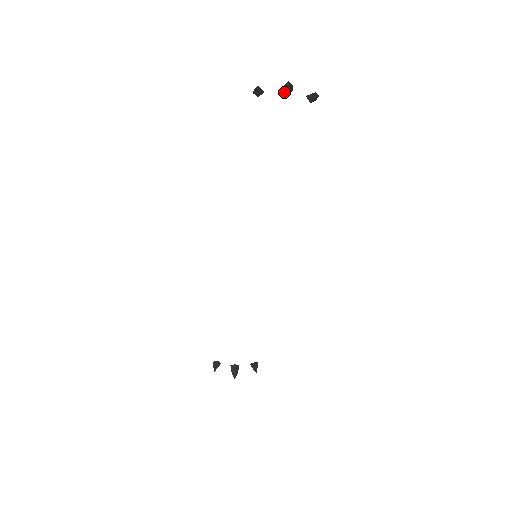
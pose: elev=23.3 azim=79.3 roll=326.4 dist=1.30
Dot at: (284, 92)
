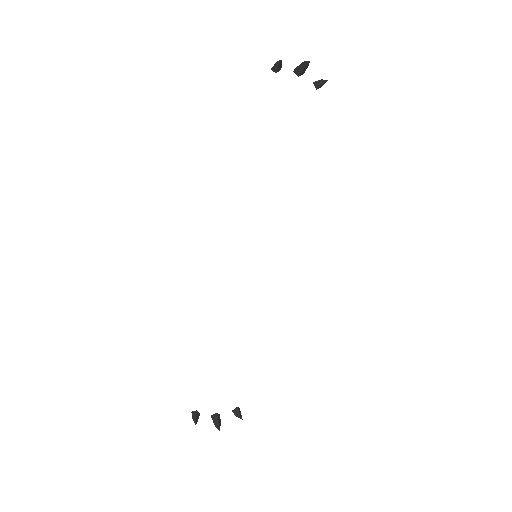
Dot at: (298, 72)
